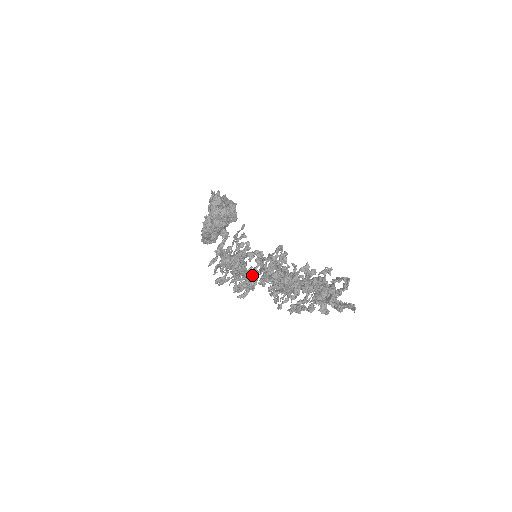
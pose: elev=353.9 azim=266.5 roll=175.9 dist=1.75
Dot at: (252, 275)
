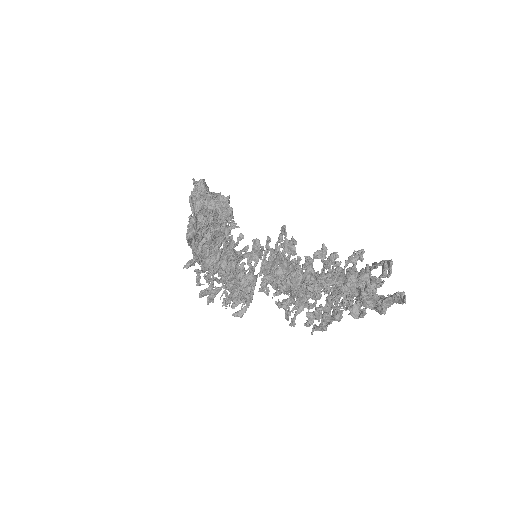
Dot at: (246, 276)
